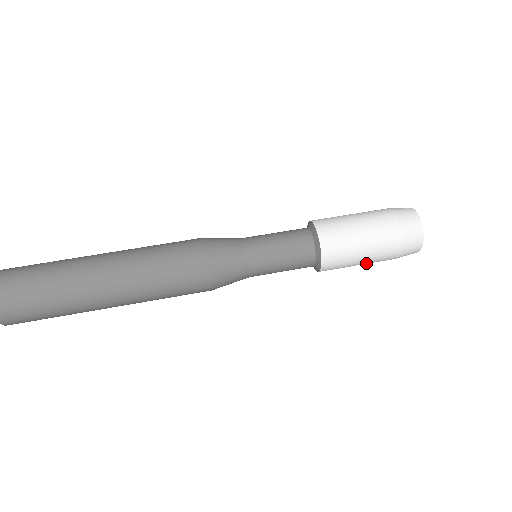
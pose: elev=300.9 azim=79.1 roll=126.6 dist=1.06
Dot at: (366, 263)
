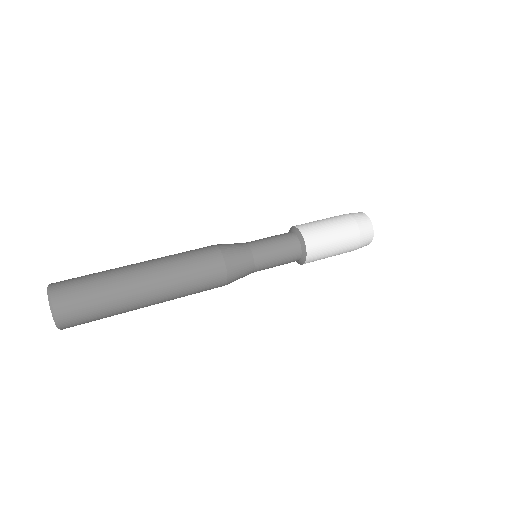
Dot at: (339, 247)
